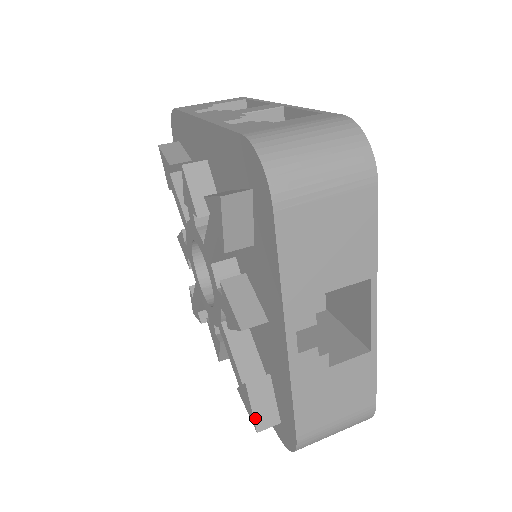
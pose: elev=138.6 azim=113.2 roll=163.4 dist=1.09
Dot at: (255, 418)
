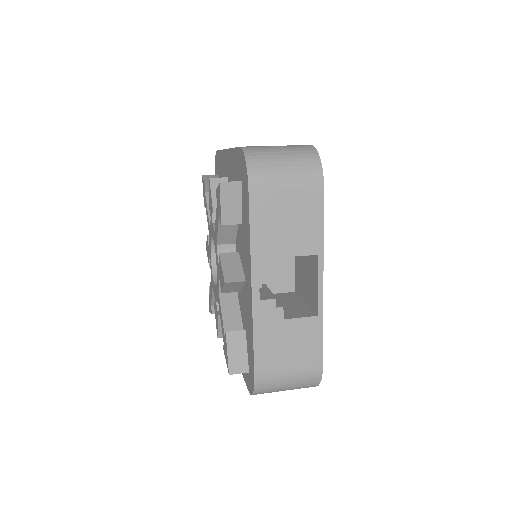
Dot at: (229, 362)
